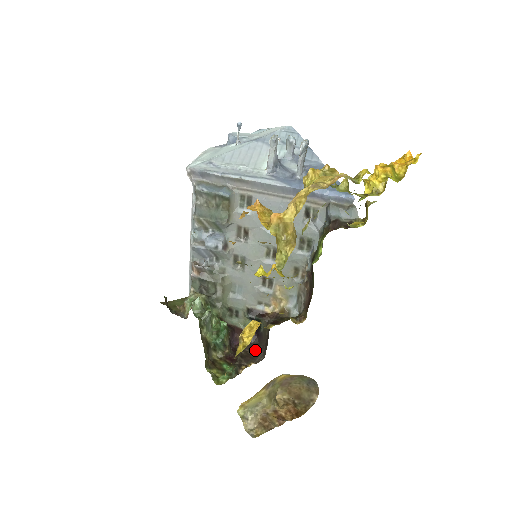
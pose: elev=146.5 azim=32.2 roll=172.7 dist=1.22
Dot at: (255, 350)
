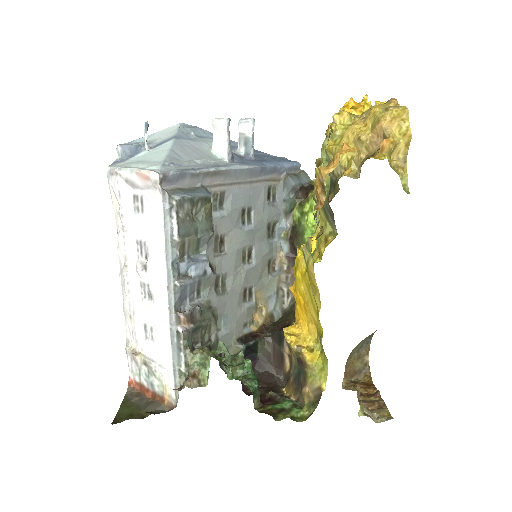
Dot at: (266, 380)
